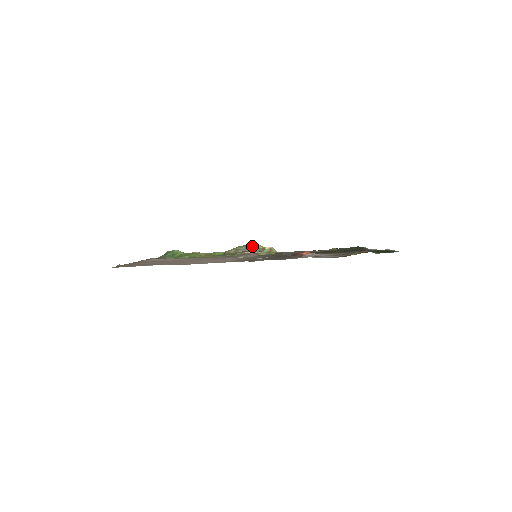
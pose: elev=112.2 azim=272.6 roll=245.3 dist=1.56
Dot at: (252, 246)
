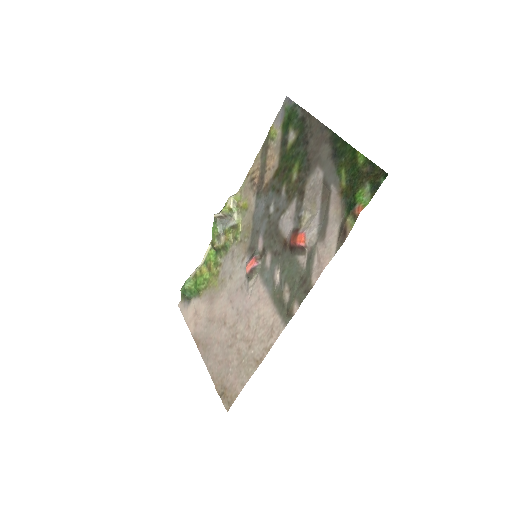
Dot at: (220, 218)
